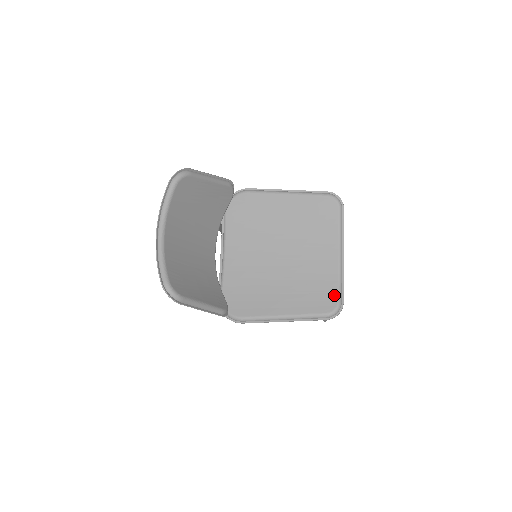
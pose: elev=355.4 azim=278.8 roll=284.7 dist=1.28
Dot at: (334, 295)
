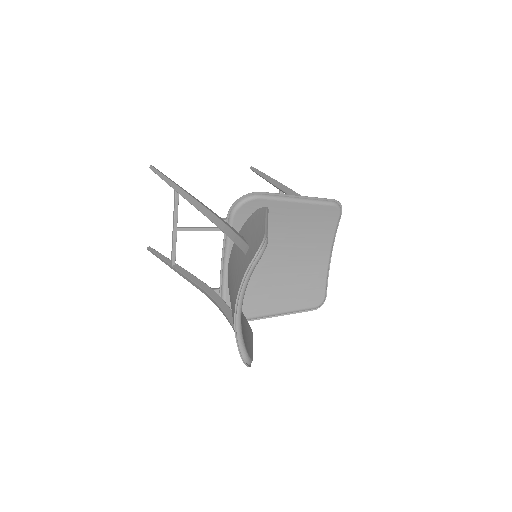
Dot at: (322, 290)
